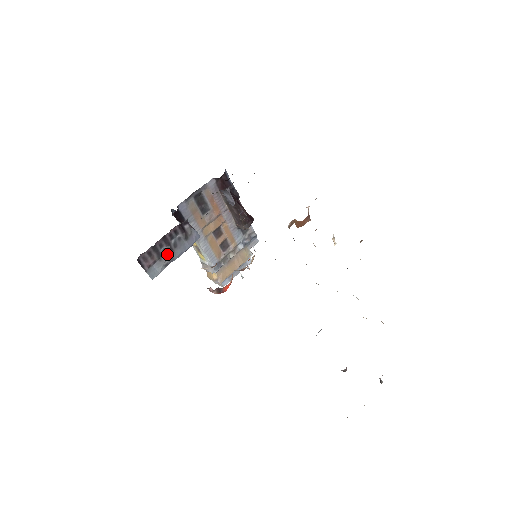
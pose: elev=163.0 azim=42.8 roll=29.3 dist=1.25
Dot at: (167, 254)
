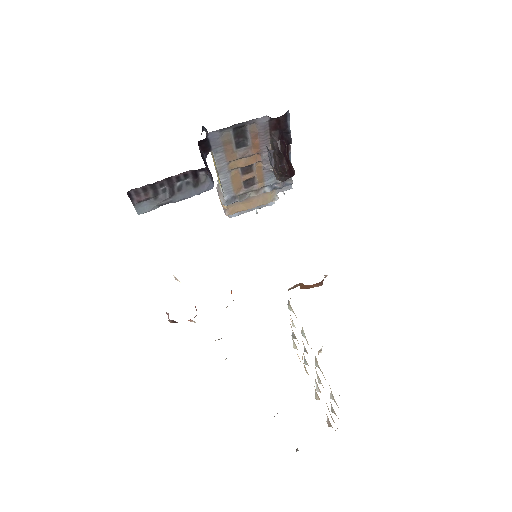
Dot at: (166, 195)
